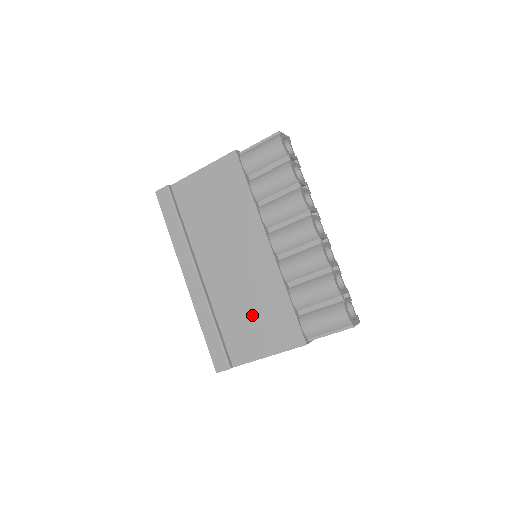
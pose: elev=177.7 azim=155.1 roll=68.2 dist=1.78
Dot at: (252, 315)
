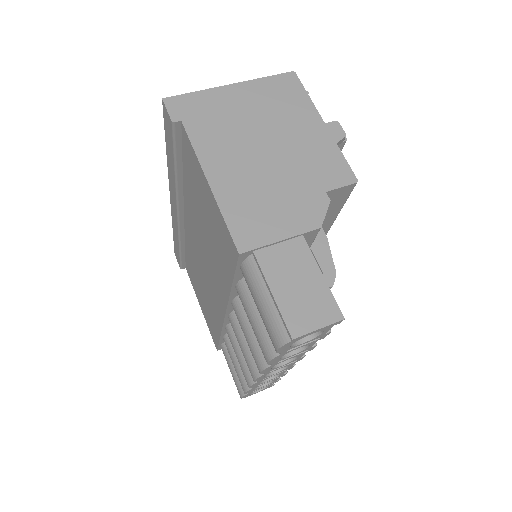
Dot at: (201, 290)
